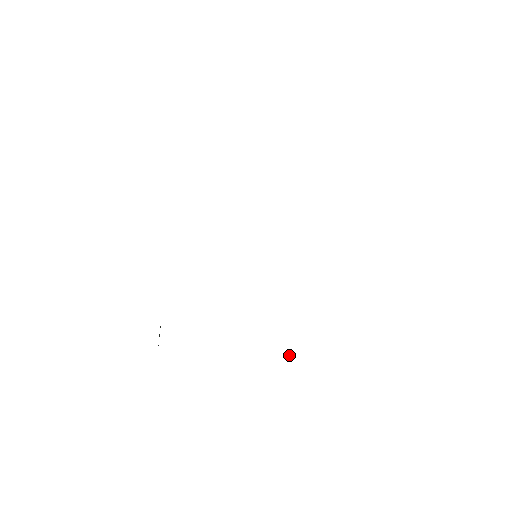
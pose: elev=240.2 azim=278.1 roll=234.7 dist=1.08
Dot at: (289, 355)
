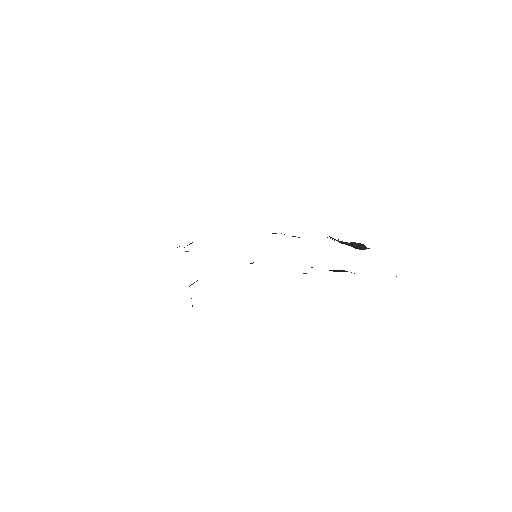
Dot at: occluded
